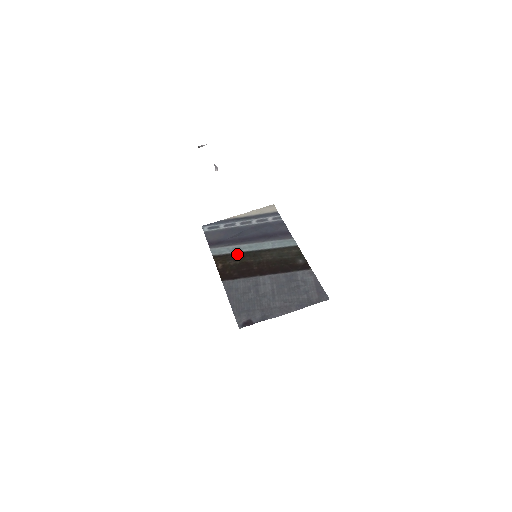
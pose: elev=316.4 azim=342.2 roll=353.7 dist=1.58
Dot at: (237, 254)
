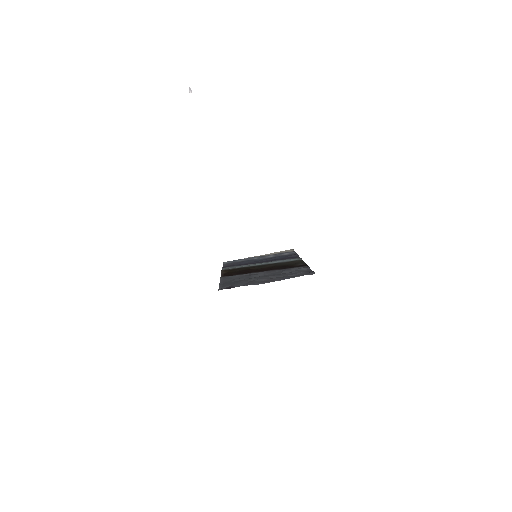
Dot at: (244, 267)
